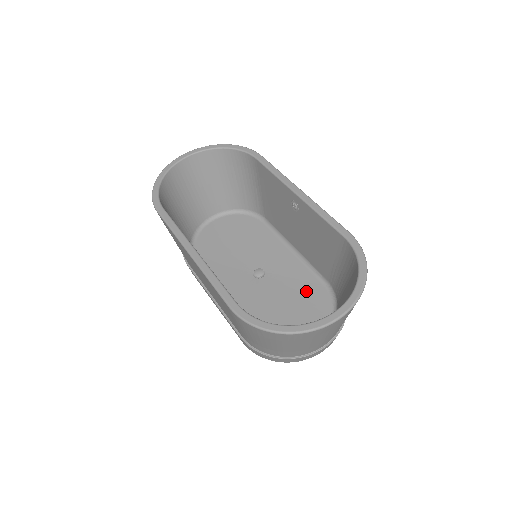
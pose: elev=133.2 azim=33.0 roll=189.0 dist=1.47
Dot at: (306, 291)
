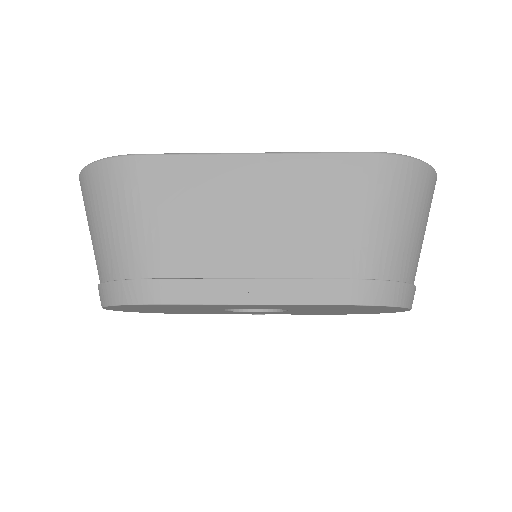
Dot at: occluded
